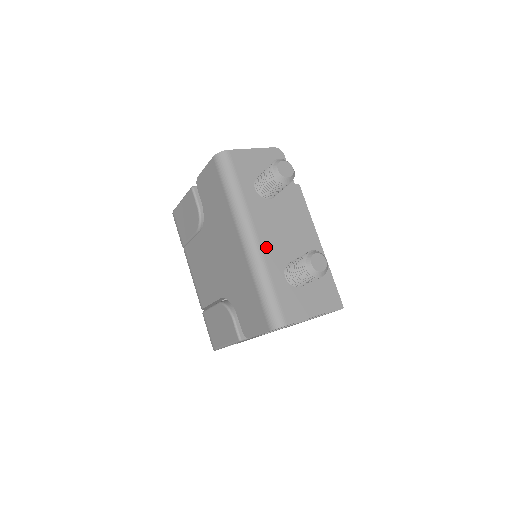
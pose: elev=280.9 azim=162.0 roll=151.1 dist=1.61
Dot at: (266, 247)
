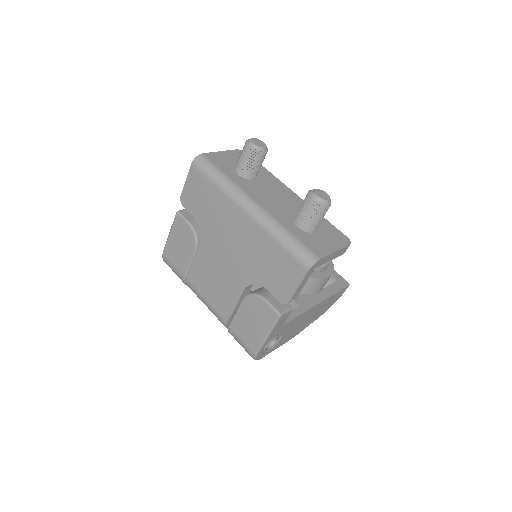
Dot at: (270, 209)
